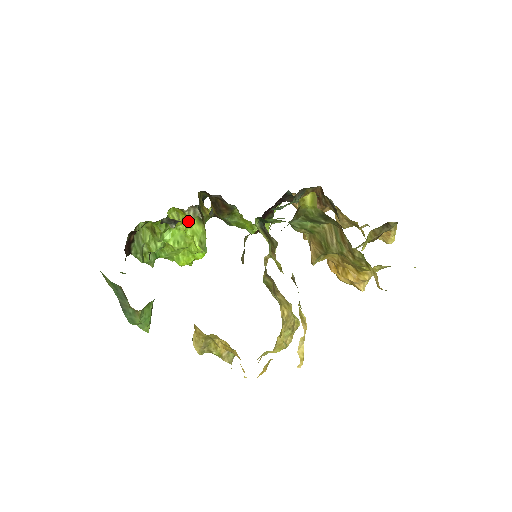
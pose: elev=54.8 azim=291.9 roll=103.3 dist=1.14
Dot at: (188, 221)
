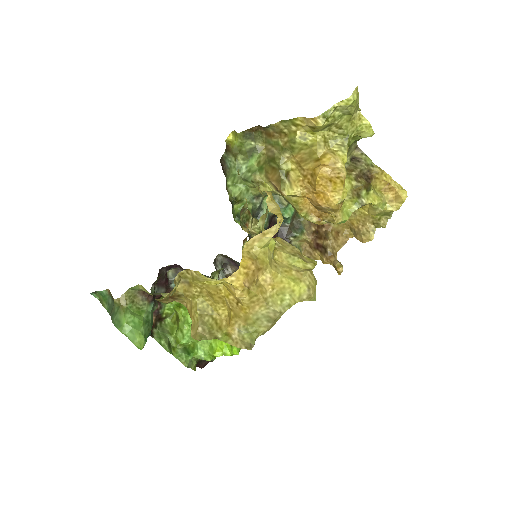
Dot at: occluded
